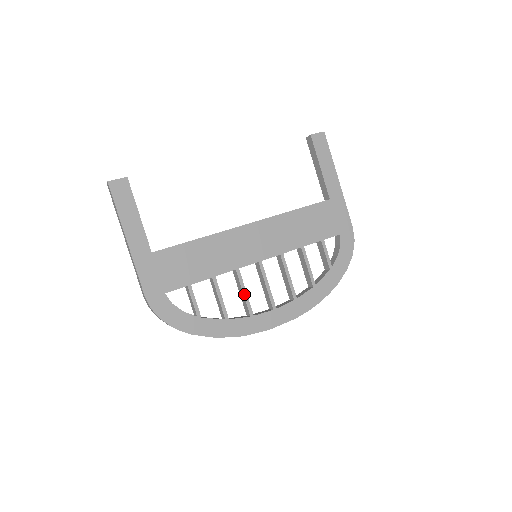
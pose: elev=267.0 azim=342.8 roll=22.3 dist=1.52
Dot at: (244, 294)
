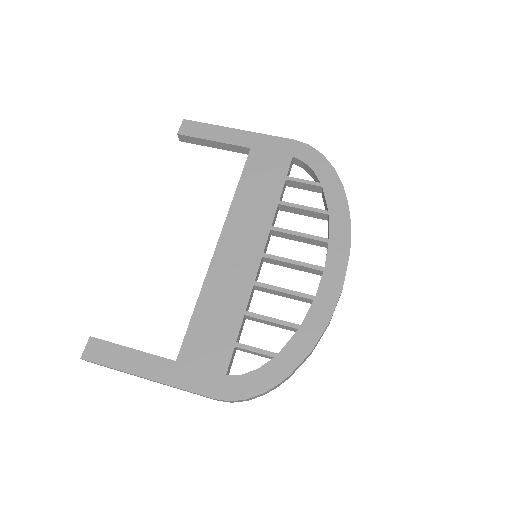
Dot at: (285, 292)
